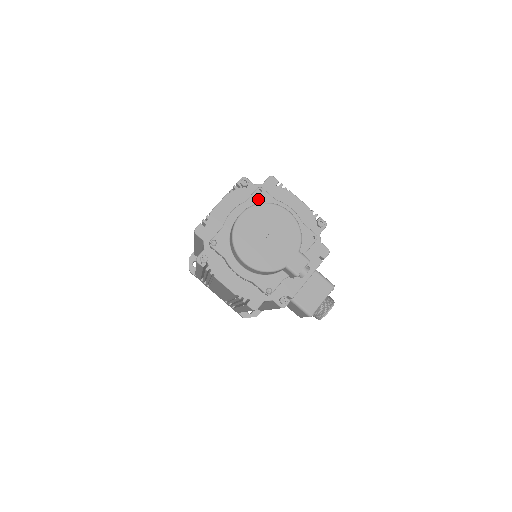
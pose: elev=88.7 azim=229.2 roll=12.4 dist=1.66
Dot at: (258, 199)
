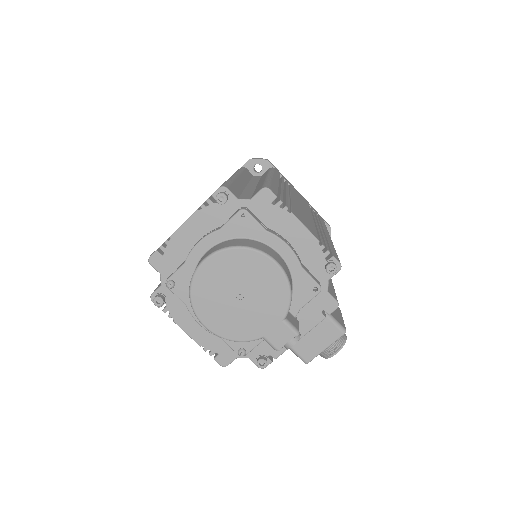
Dot at: (239, 227)
